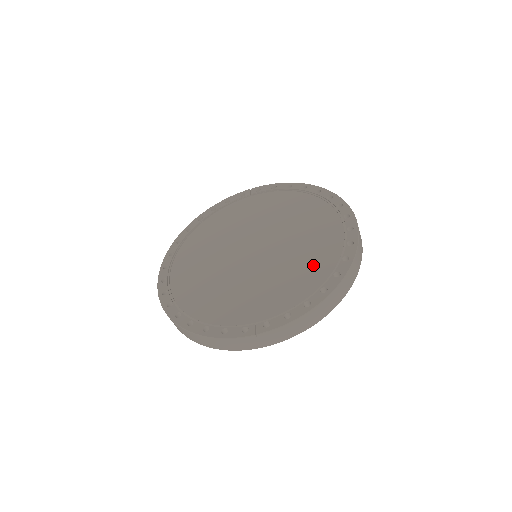
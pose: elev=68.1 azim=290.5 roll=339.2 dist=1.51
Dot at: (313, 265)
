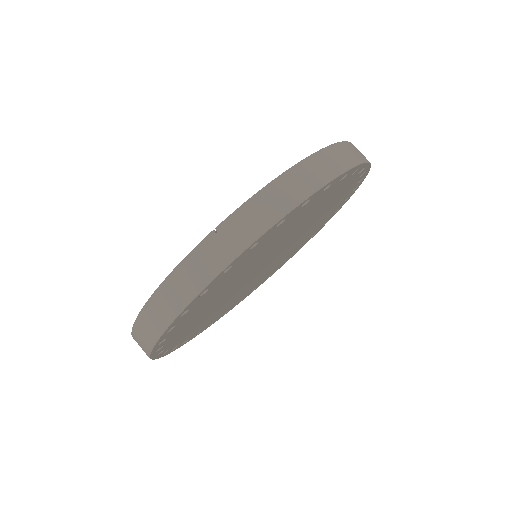
Dot at: occluded
